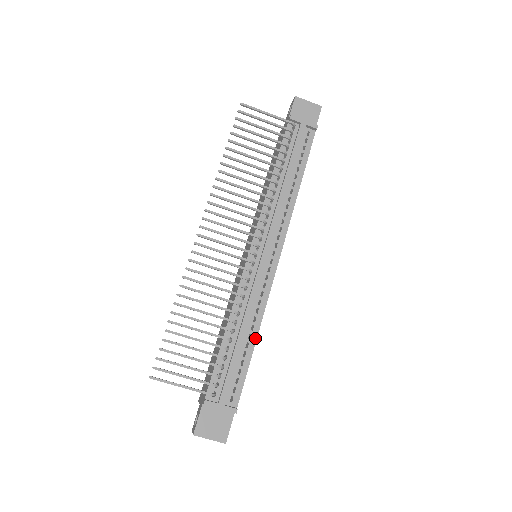
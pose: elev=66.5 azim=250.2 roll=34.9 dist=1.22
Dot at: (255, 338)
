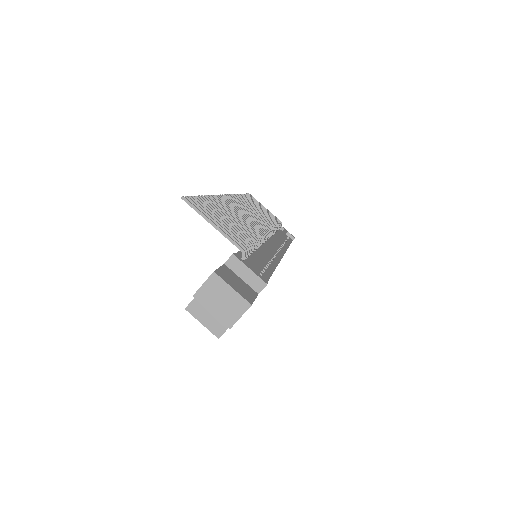
Dot at: (273, 269)
